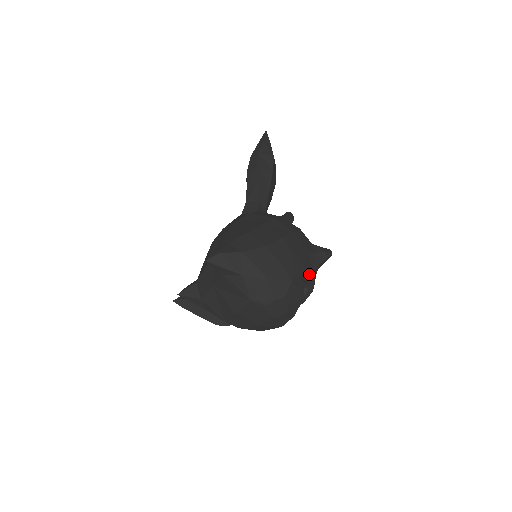
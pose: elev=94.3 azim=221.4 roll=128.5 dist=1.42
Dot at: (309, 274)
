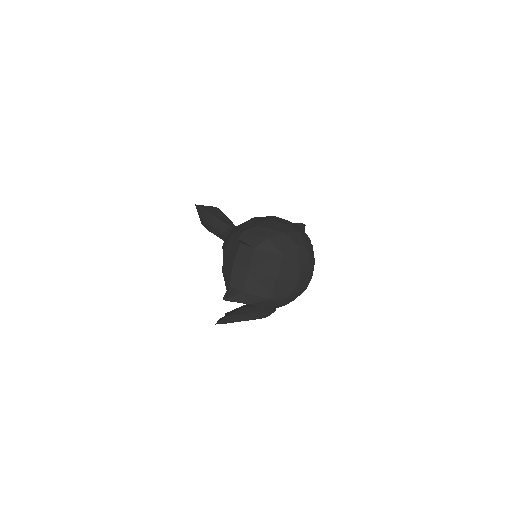
Dot at: (304, 232)
